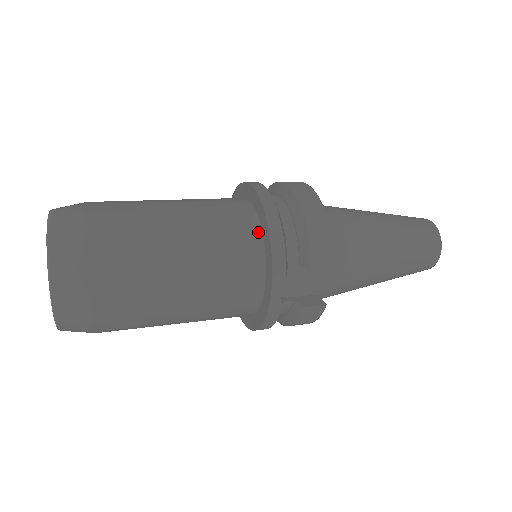
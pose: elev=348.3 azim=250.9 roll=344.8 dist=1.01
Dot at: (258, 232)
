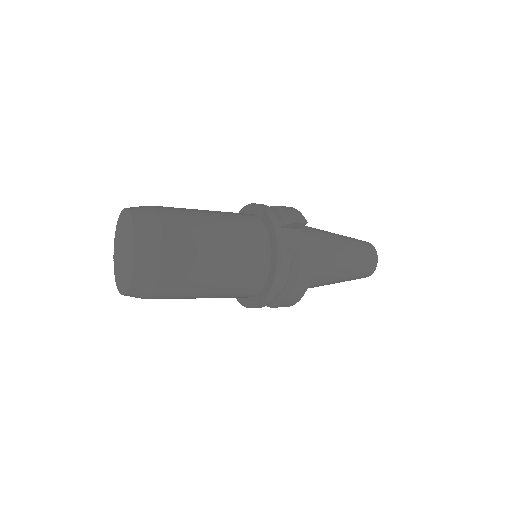
Dot at: (254, 215)
